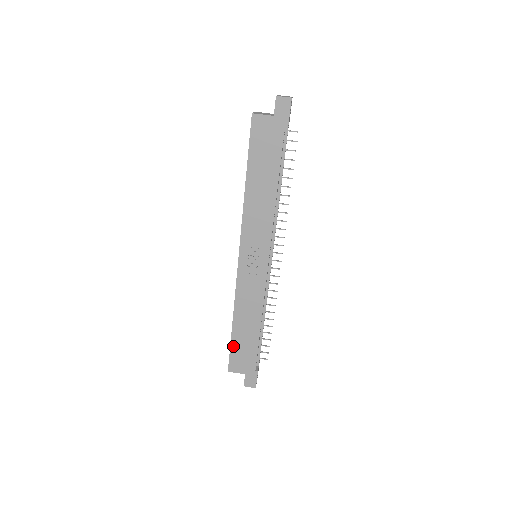
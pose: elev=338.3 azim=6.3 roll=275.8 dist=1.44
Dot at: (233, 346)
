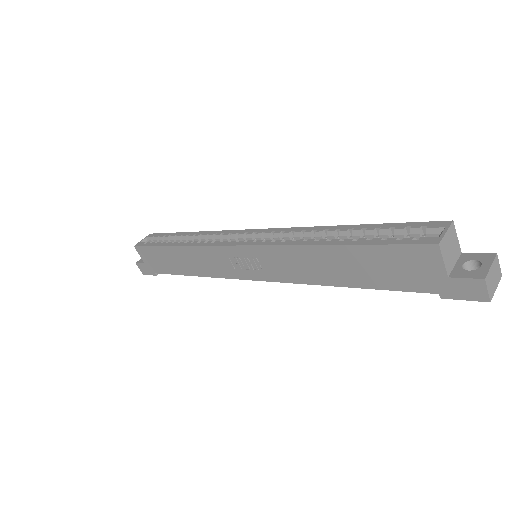
Dot at: (156, 249)
